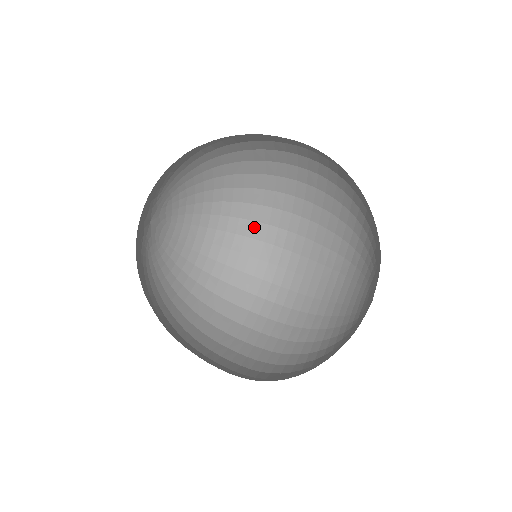
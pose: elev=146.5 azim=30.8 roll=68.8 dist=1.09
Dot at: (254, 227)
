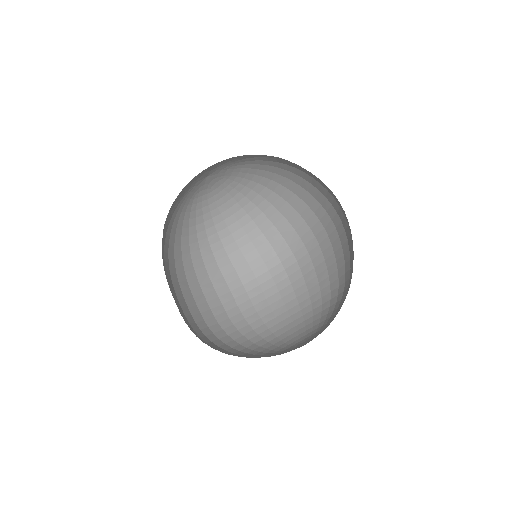
Dot at: (294, 215)
